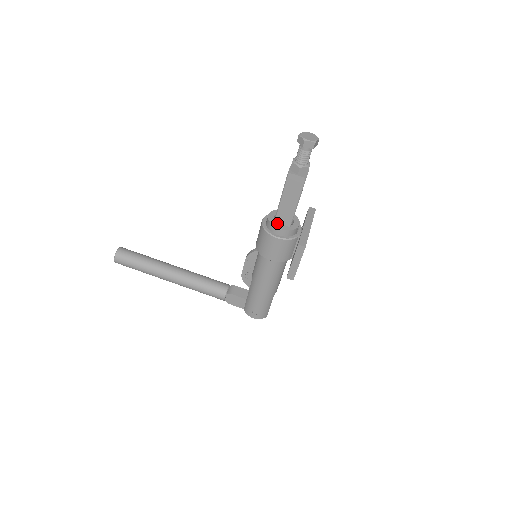
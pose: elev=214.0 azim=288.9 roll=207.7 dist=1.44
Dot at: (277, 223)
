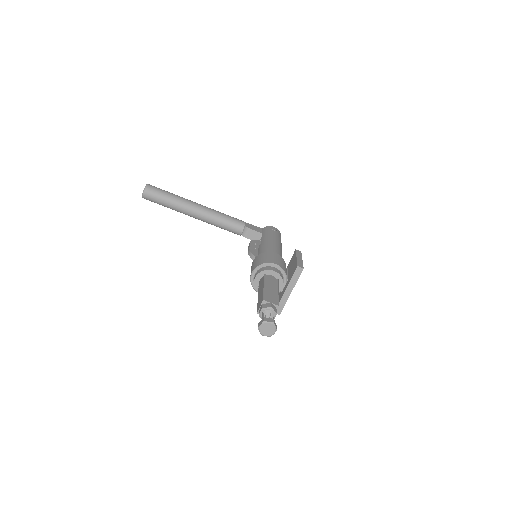
Dot at: occluded
